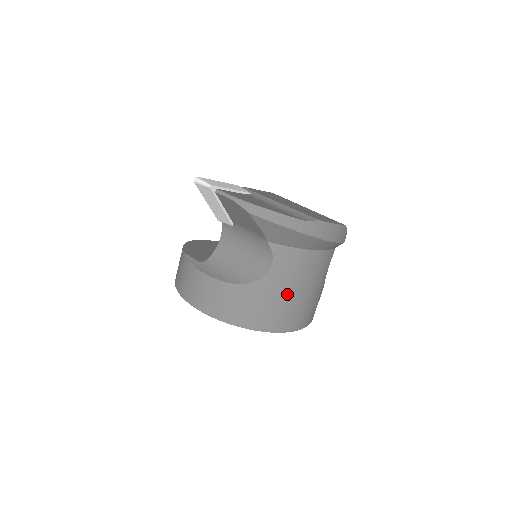
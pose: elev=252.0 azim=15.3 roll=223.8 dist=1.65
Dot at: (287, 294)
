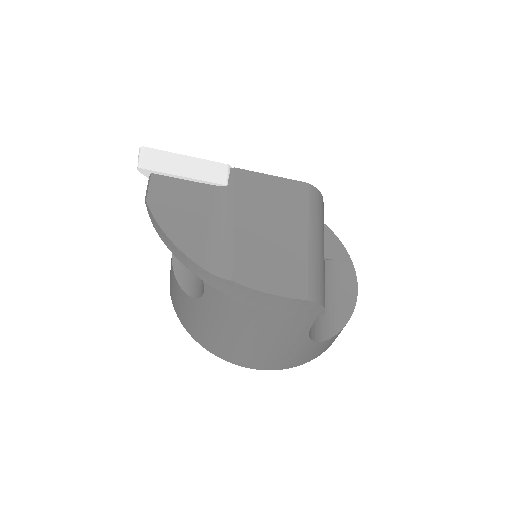
Dot at: (227, 331)
